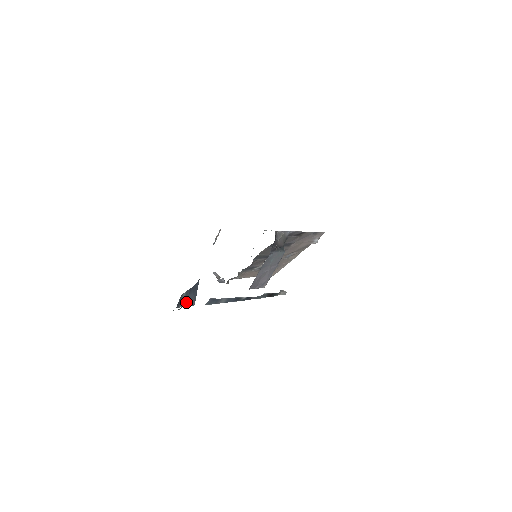
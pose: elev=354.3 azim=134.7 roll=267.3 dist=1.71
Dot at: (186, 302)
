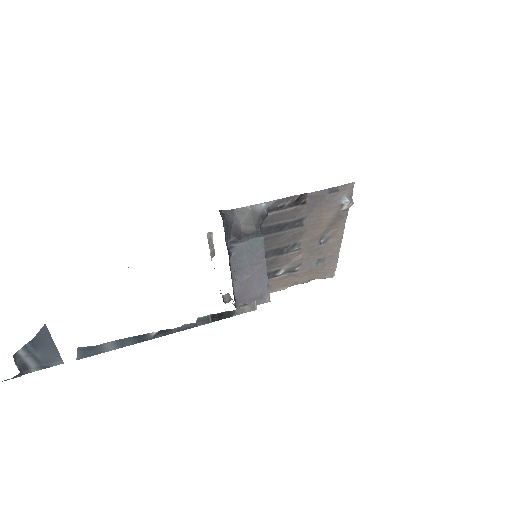
Dot at: (40, 362)
